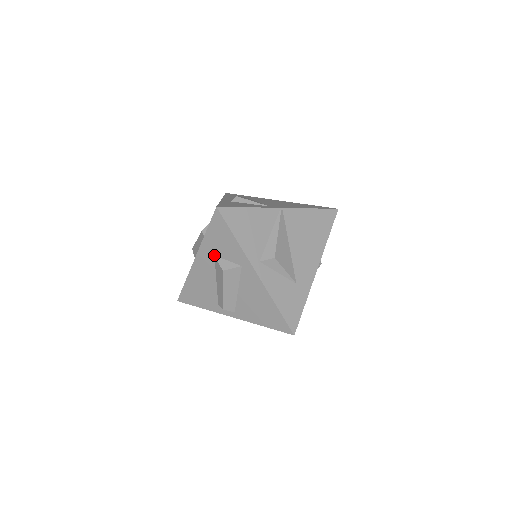
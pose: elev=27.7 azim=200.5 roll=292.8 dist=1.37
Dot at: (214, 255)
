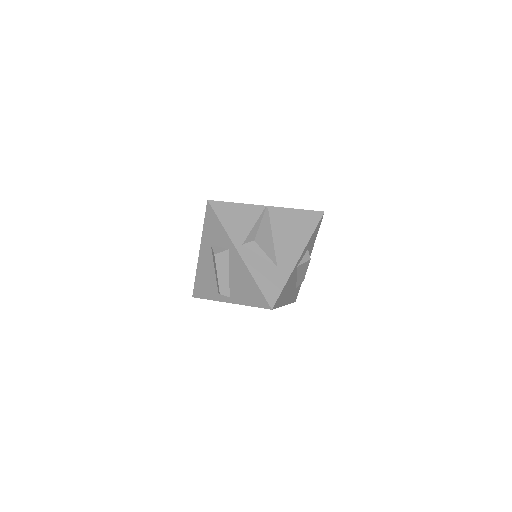
Dot at: (211, 244)
